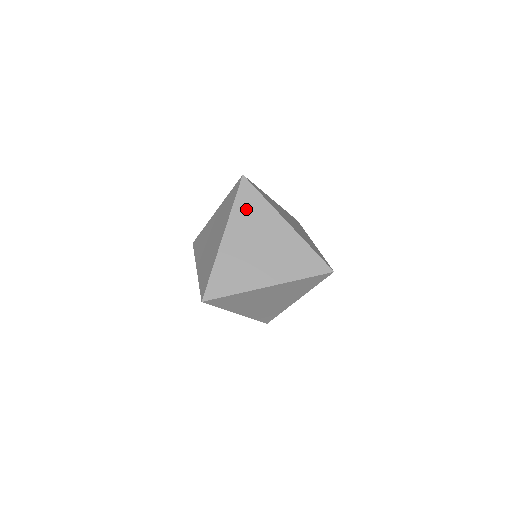
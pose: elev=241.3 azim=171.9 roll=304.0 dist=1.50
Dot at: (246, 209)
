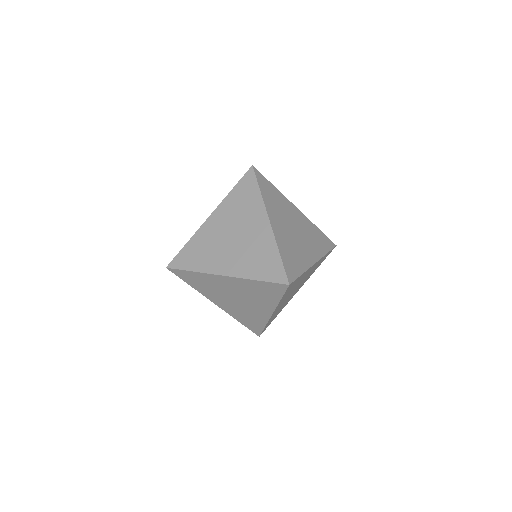
Dot at: (270, 196)
